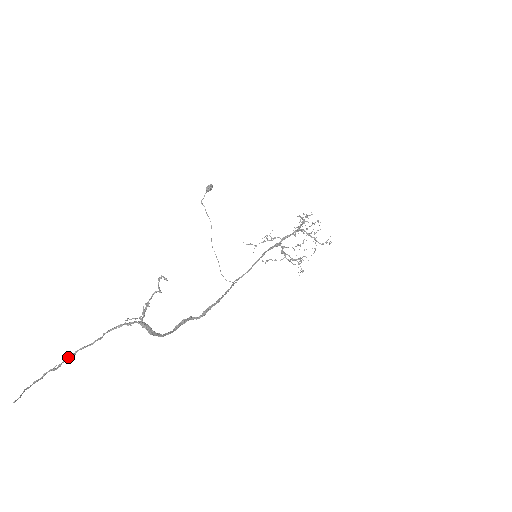
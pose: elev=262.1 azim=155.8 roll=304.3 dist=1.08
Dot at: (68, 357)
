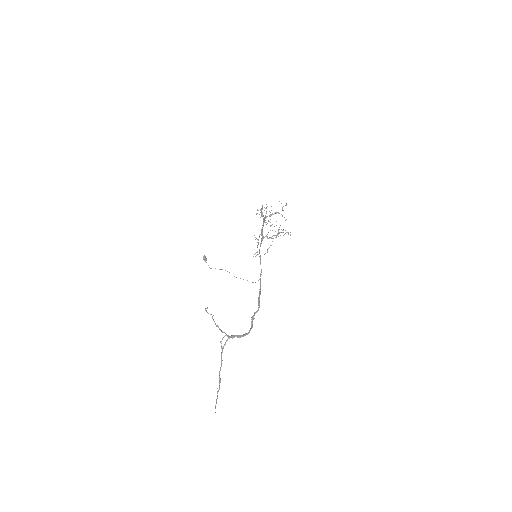
Dot at: (219, 381)
